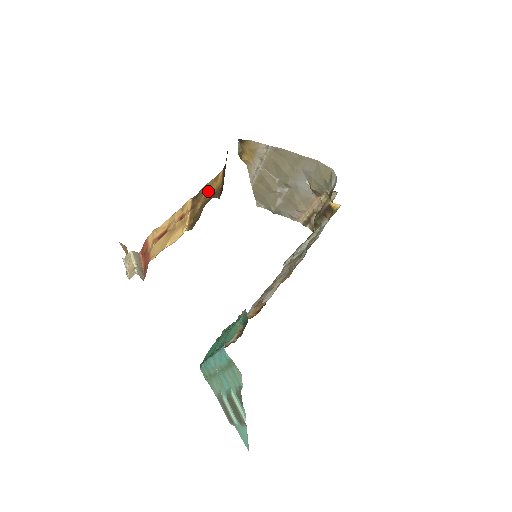
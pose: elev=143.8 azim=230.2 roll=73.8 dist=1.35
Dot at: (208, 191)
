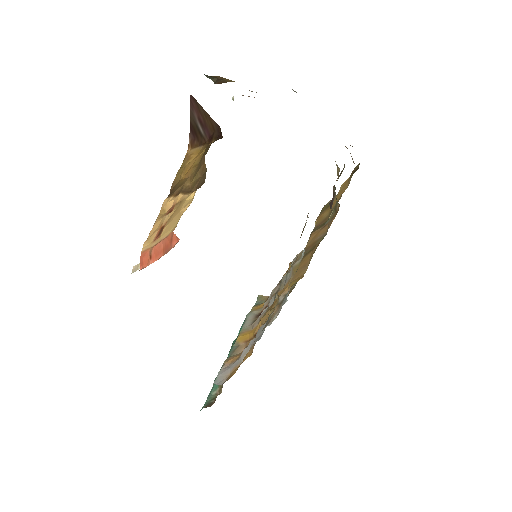
Dot at: (187, 170)
